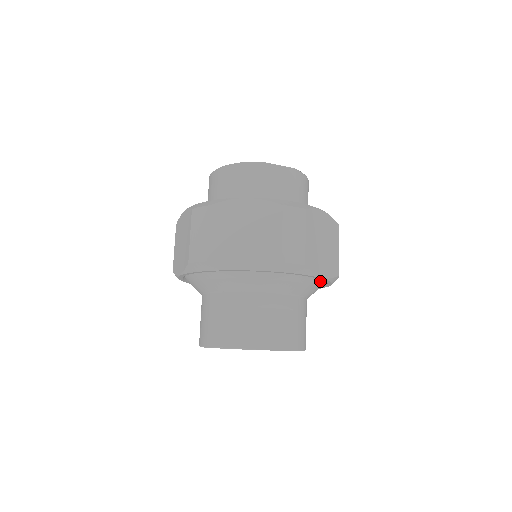
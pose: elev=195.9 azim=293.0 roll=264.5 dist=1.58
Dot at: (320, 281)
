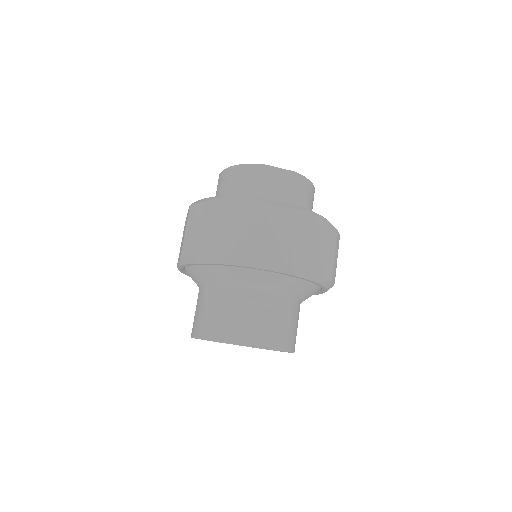
Dot at: (310, 284)
